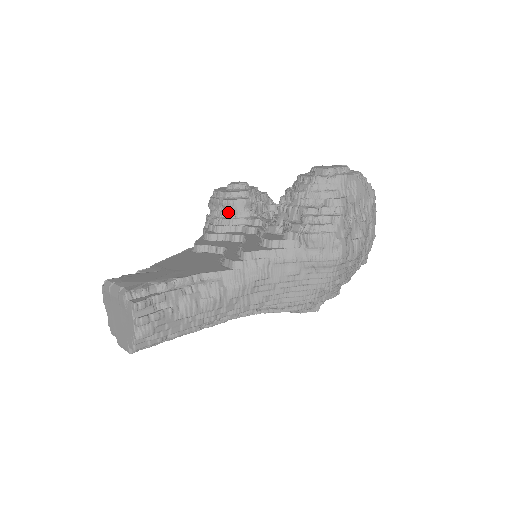
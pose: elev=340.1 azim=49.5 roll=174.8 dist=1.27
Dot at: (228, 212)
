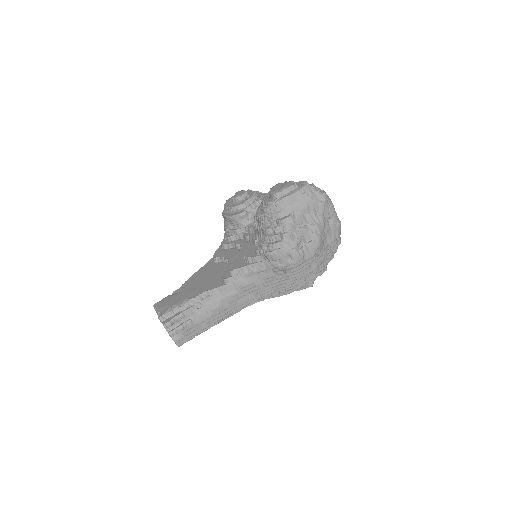
Dot at: (233, 224)
